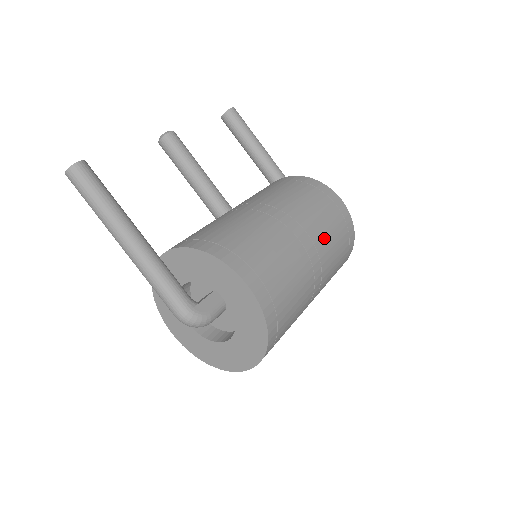
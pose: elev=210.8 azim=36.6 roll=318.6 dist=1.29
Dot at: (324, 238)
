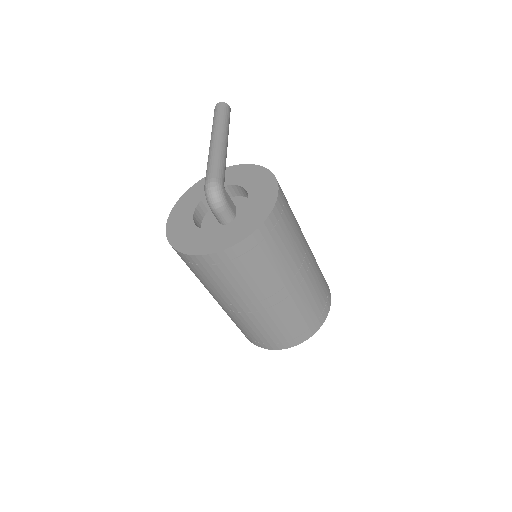
Dot at: (315, 274)
